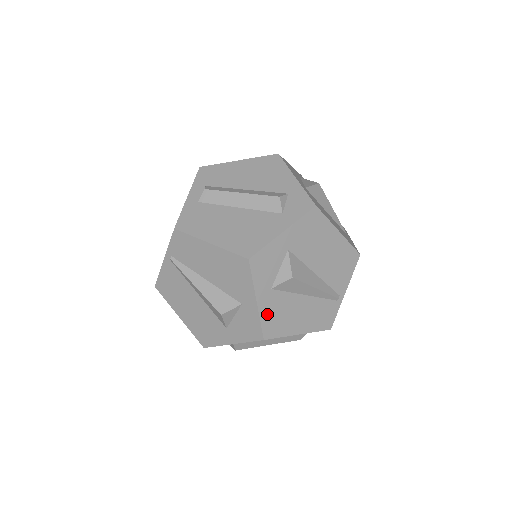
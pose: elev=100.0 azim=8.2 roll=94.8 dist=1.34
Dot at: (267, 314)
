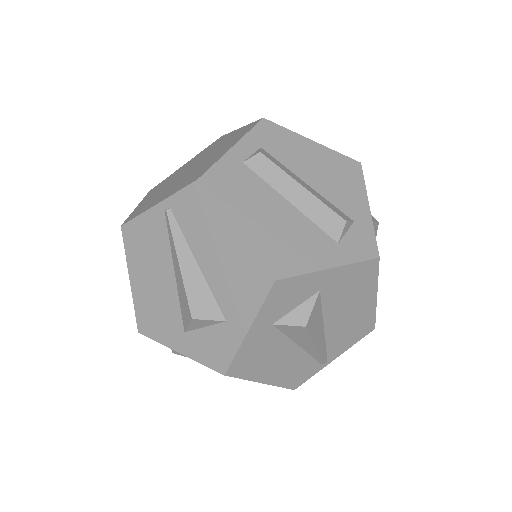
Dot at: (248, 349)
